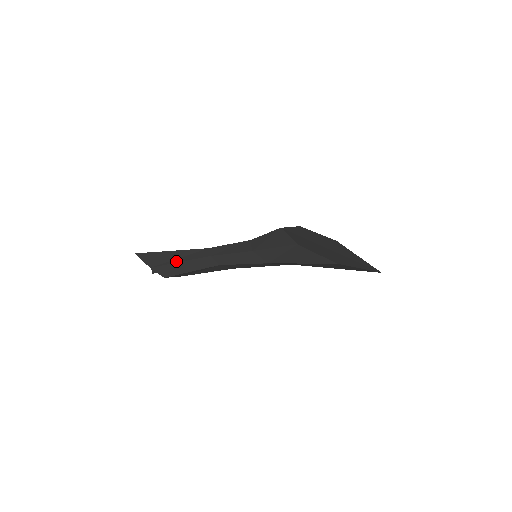
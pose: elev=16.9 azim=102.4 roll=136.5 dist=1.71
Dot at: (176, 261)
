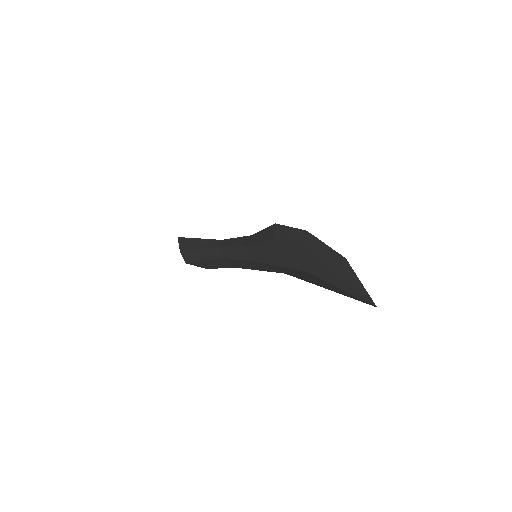
Dot at: (196, 248)
